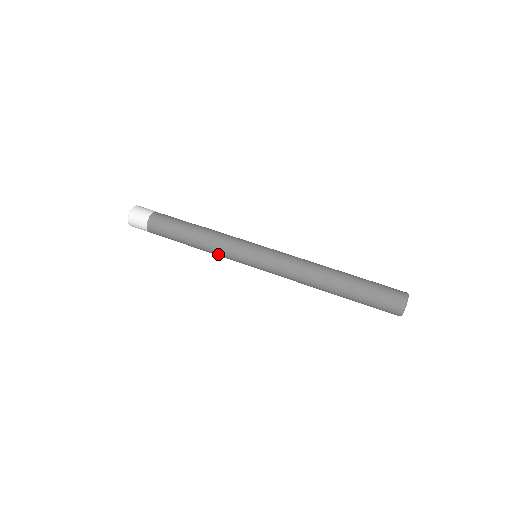
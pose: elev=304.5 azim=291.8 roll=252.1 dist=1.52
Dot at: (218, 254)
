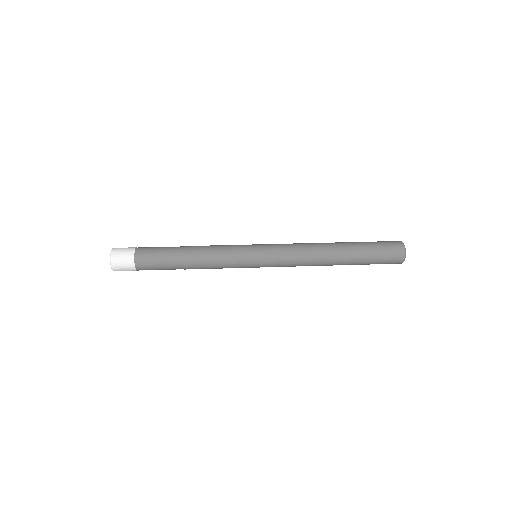
Dot at: (219, 266)
